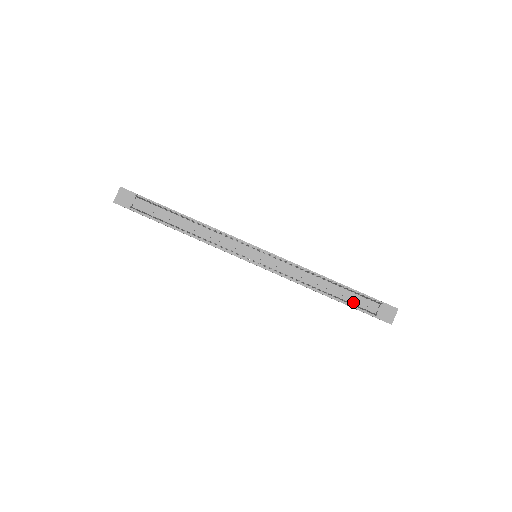
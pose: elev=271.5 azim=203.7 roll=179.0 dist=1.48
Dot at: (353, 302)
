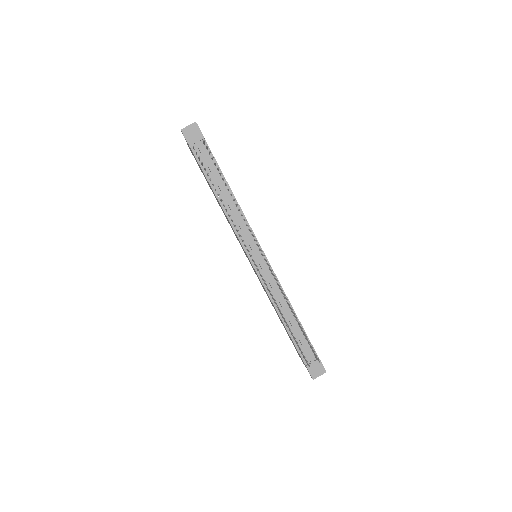
Dot at: (299, 344)
